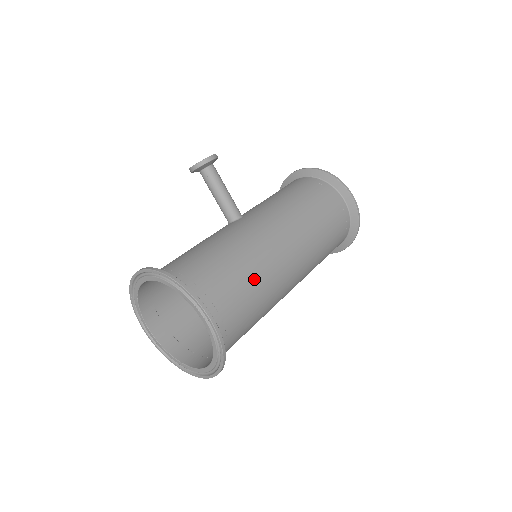
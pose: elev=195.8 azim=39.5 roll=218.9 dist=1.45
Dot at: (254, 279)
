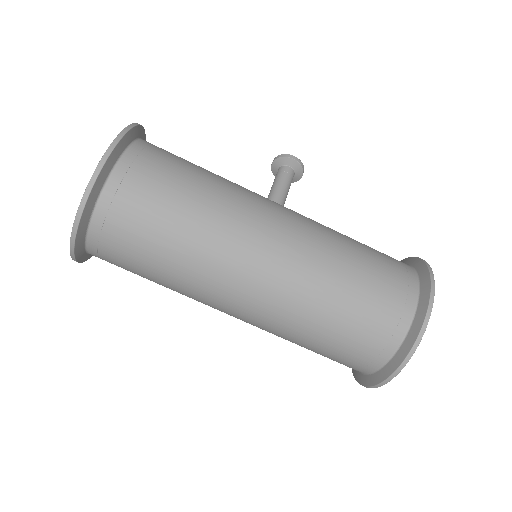
Dot at: (202, 192)
